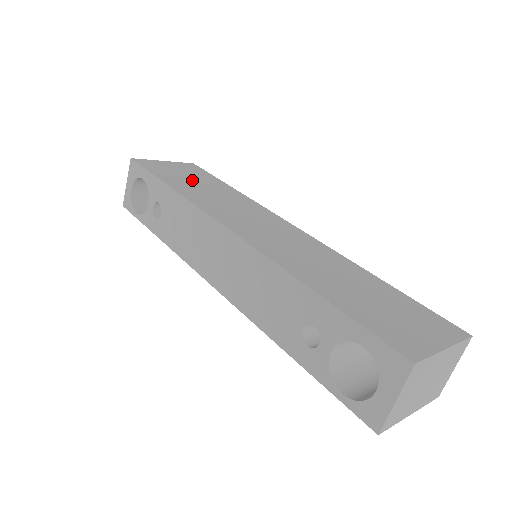
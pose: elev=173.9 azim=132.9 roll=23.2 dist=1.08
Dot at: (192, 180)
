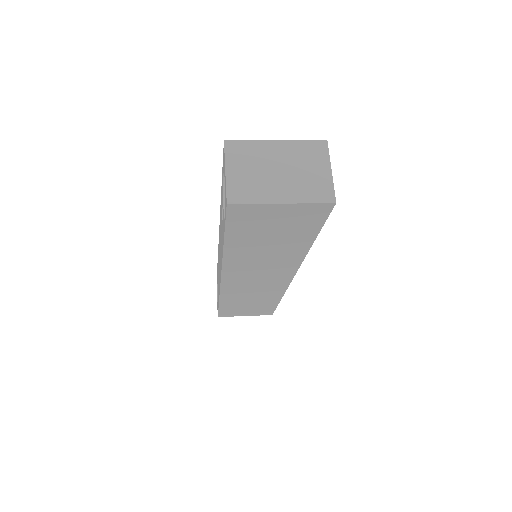
Dot at: occluded
